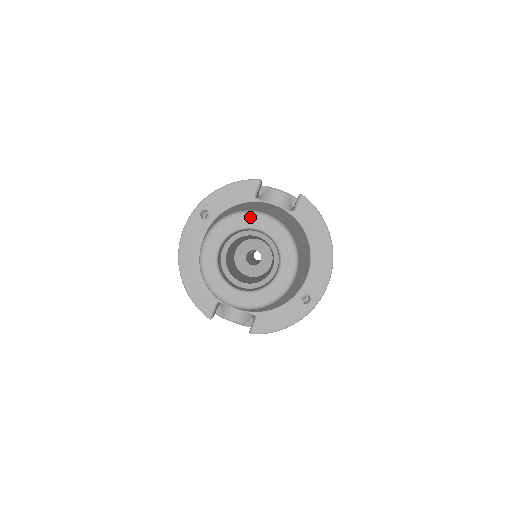
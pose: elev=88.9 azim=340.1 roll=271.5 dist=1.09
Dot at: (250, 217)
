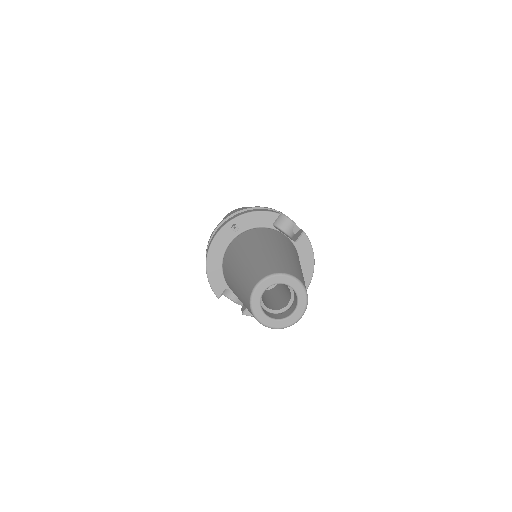
Dot at: (288, 278)
